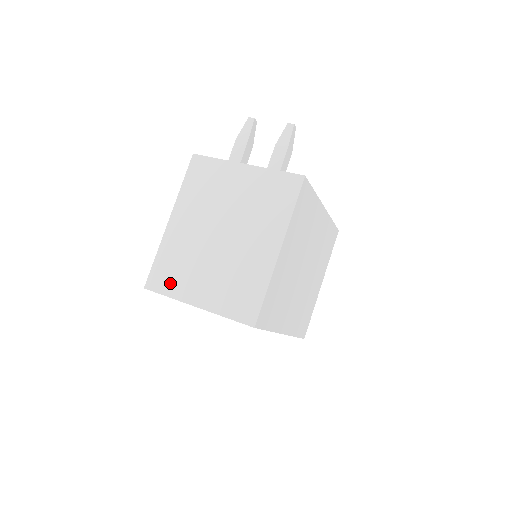
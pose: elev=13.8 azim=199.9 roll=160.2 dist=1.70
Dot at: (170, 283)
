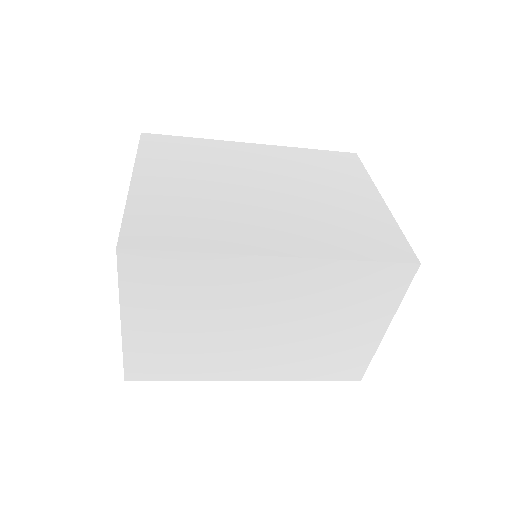
Dot at: occluded
